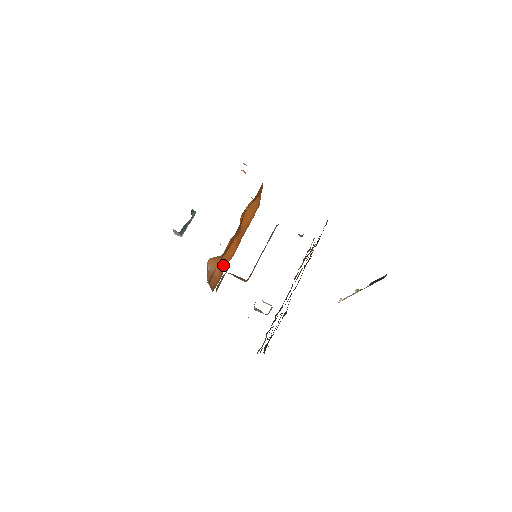
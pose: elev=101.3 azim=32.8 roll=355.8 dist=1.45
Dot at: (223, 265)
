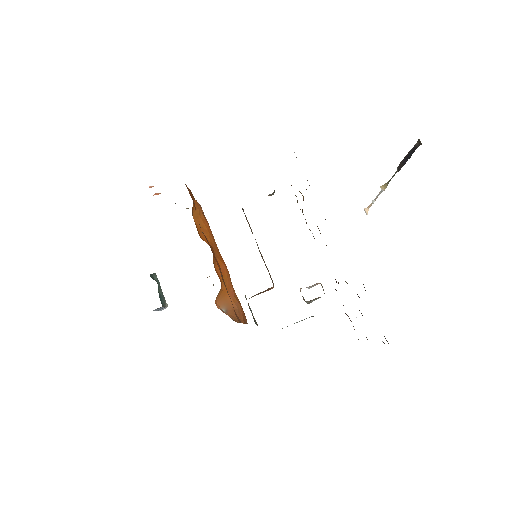
Dot at: (231, 292)
